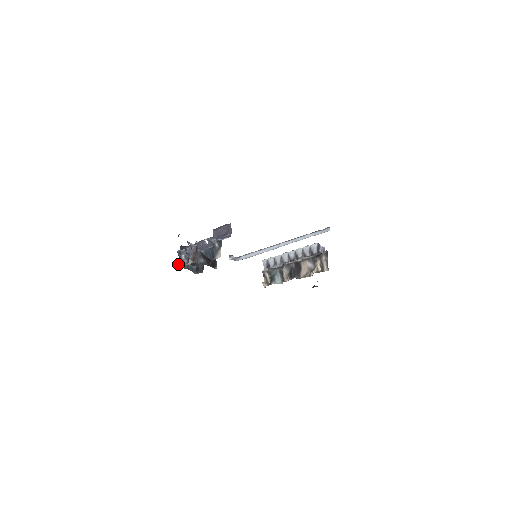
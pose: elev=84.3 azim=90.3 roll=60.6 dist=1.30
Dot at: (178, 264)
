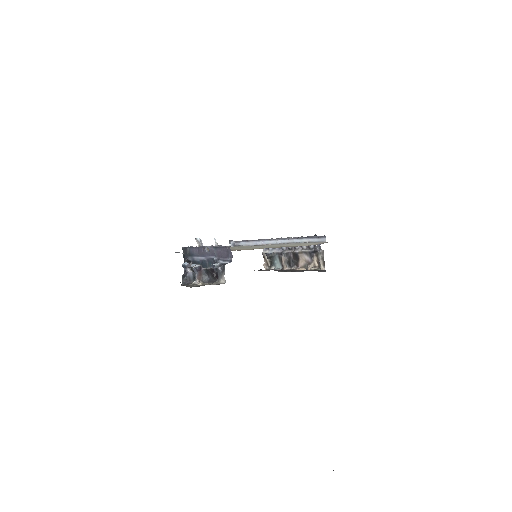
Dot at: (185, 278)
